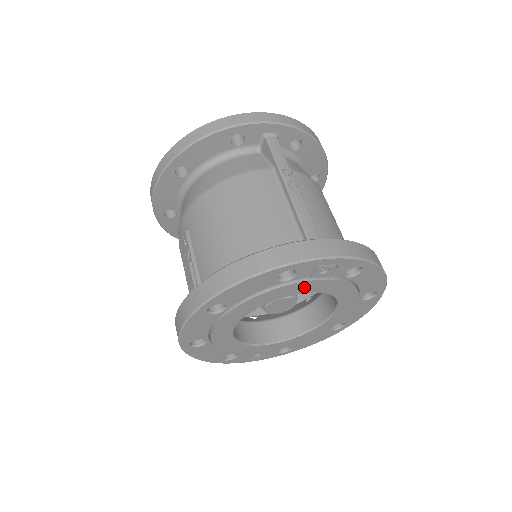
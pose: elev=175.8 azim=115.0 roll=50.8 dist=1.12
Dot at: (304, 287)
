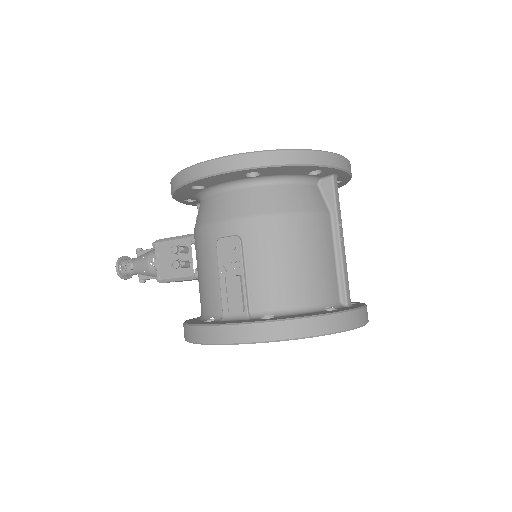
Dot at: occluded
